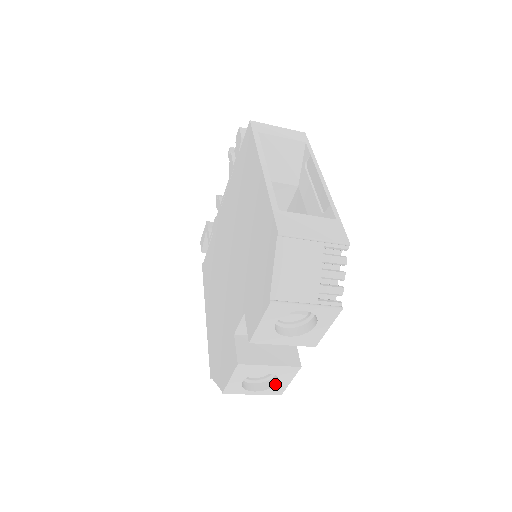
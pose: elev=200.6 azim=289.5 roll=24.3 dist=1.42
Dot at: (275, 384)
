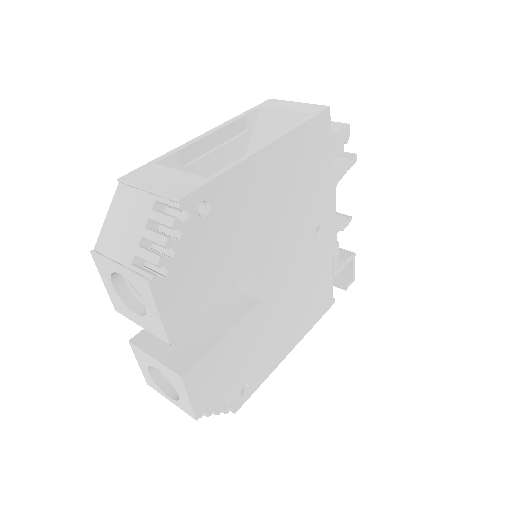
Dot at: (179, 395)
